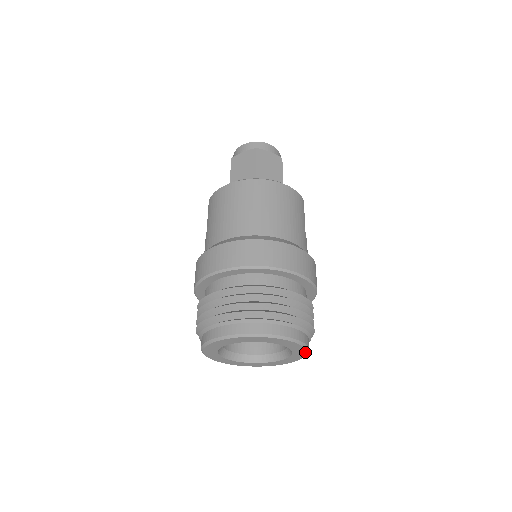
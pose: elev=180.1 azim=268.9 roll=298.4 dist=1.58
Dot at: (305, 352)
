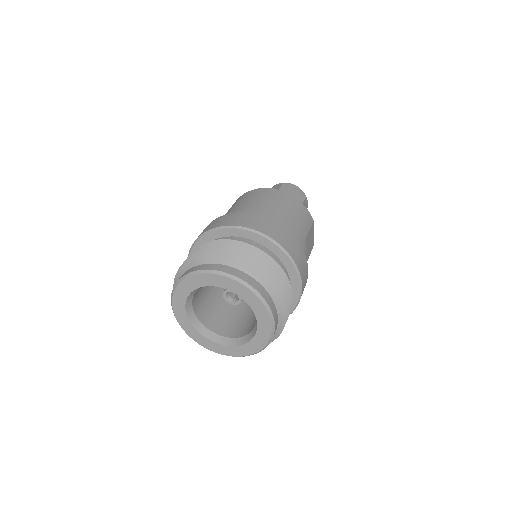
Dot at: (270, 322)
